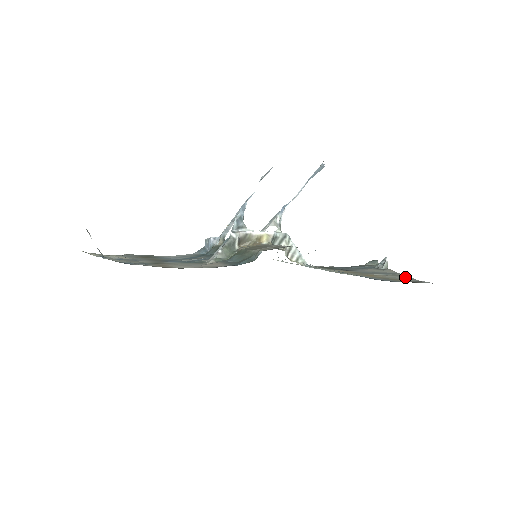
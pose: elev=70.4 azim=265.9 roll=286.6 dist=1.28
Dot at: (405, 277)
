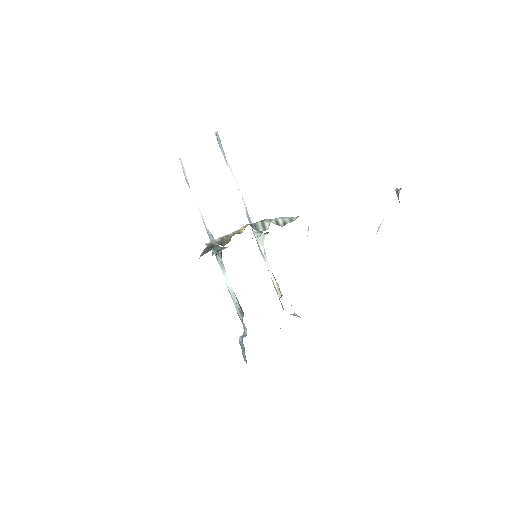
Dot at: occluded
